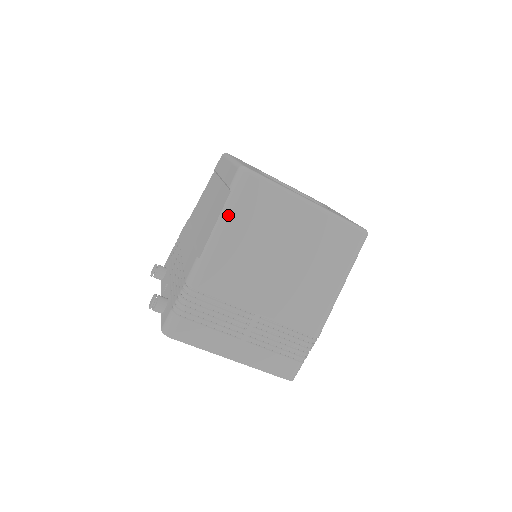
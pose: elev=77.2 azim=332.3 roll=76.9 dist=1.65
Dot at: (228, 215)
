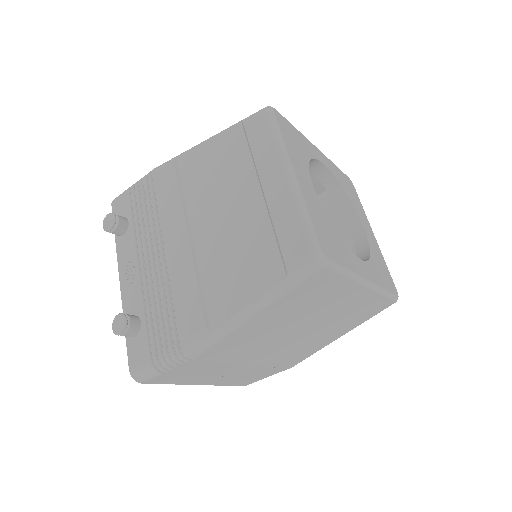
Dot at: (270, 303)
